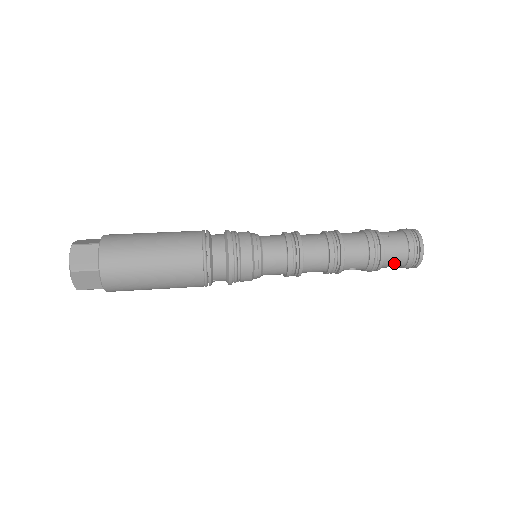
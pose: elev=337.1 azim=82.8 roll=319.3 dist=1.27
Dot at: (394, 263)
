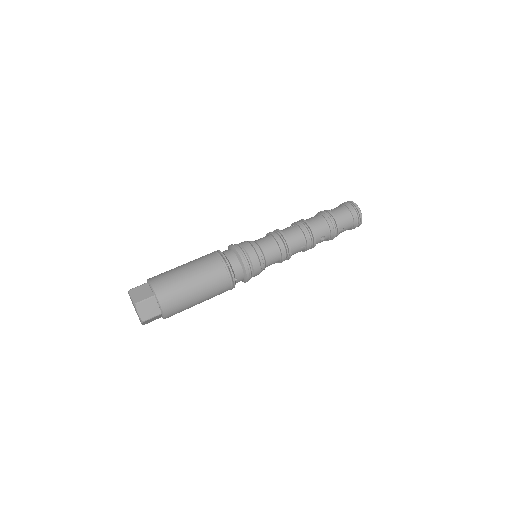
Dot at: (346, 223)
